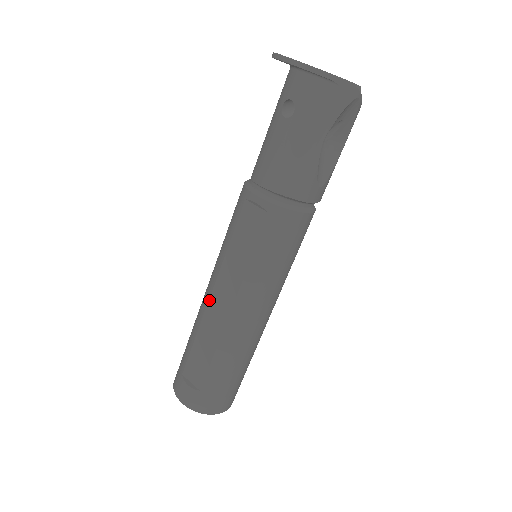
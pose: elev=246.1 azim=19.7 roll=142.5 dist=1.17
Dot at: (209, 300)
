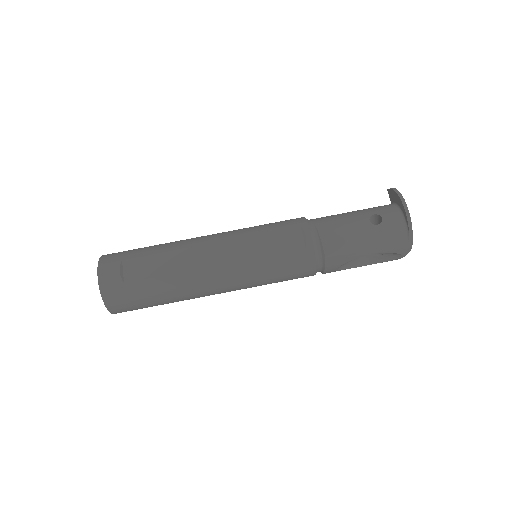
Dot at: (206, 244)
